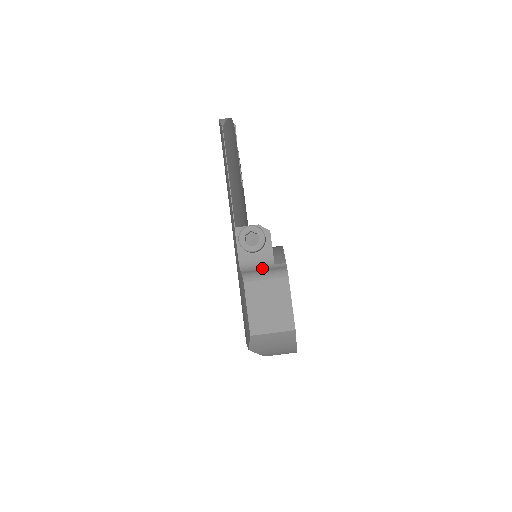
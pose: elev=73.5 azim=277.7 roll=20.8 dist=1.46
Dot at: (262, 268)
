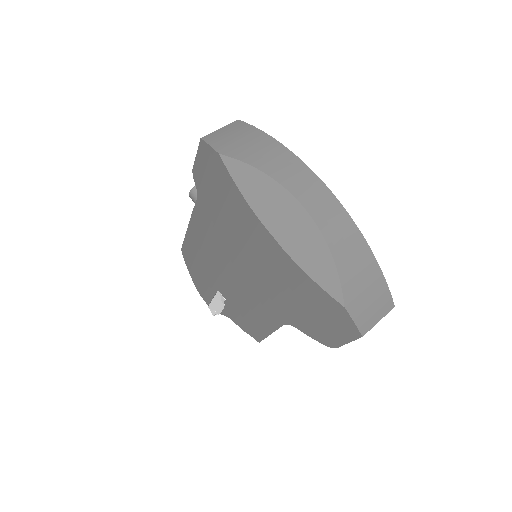
Dot at: occluded
